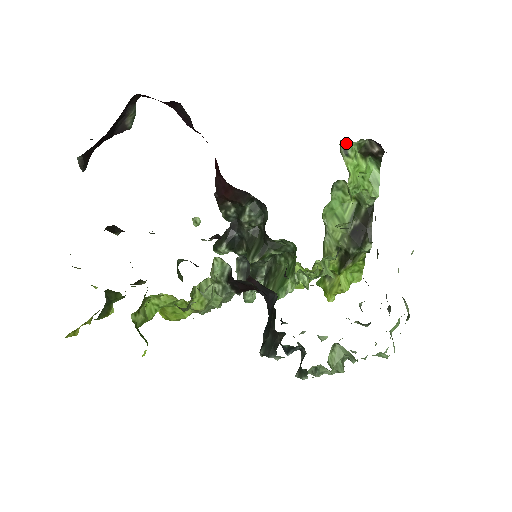
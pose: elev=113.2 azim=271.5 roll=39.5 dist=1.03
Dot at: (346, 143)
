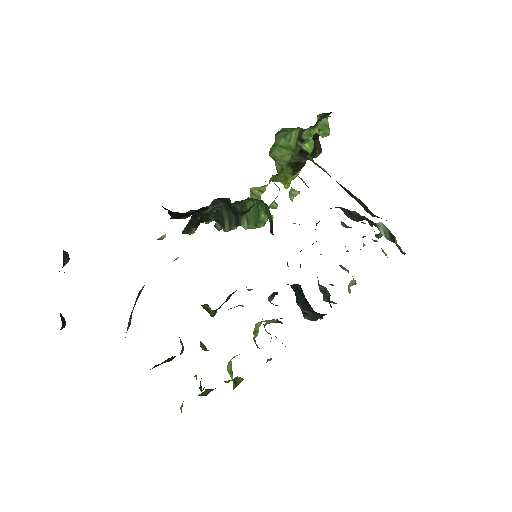
Dot at: (301, 135)
